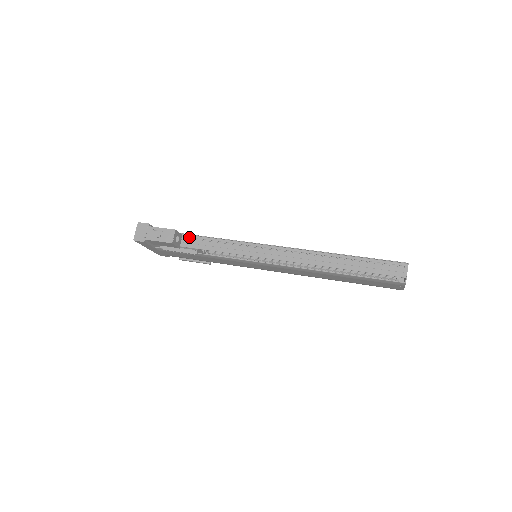
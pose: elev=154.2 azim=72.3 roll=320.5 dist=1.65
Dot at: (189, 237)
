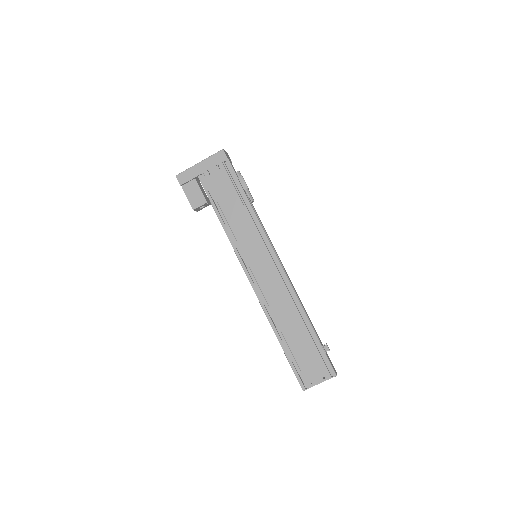
Dot at: (212, 206)
